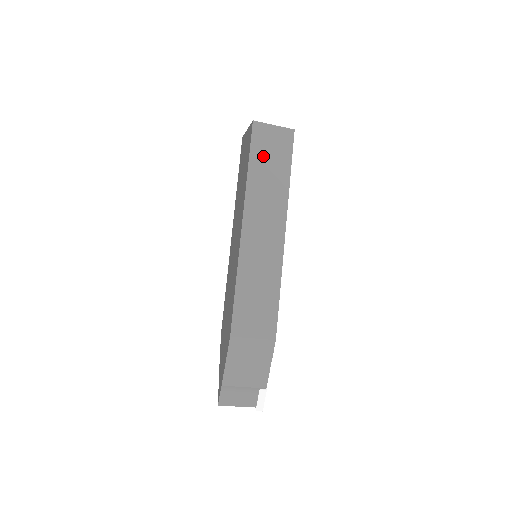
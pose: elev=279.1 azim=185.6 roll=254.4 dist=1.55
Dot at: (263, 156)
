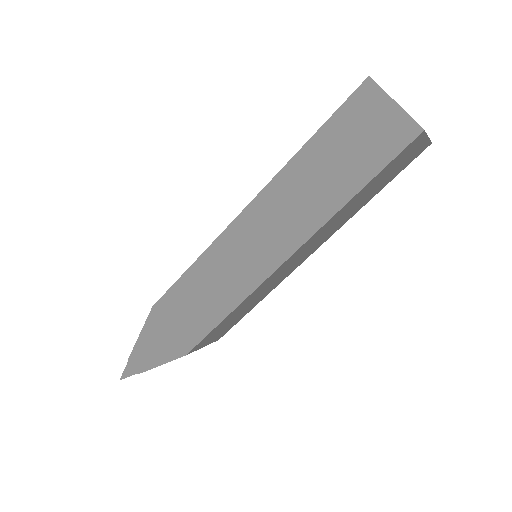
Dot at: (380, 179)
